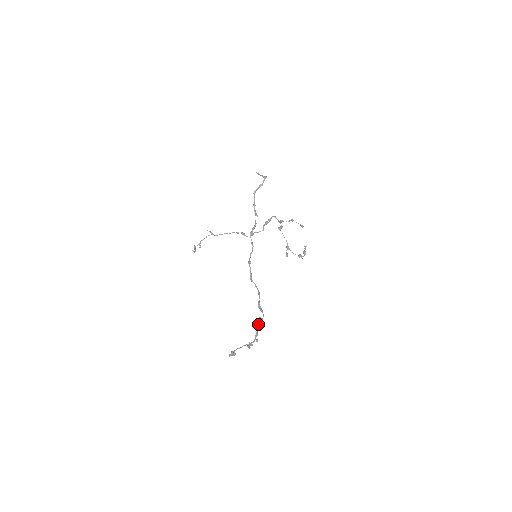
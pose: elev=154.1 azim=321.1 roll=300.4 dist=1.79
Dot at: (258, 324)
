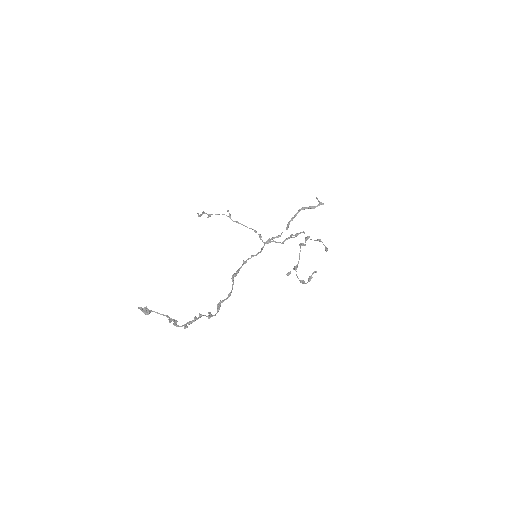
Dot at: (202, 315)
